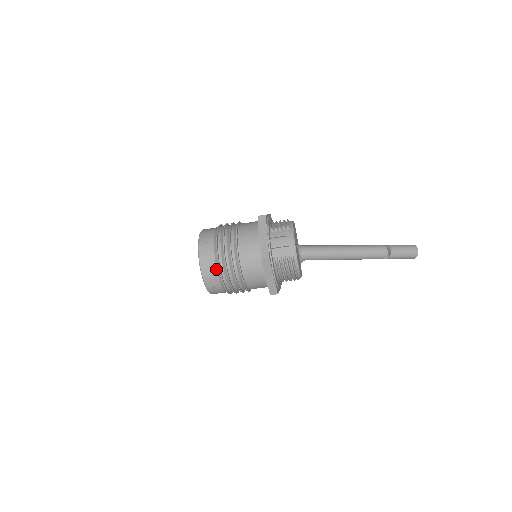
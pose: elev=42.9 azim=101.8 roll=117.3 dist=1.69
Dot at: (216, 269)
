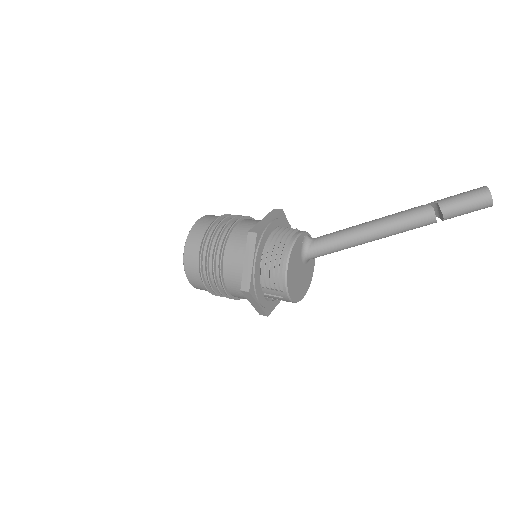
Dot at: occluded
